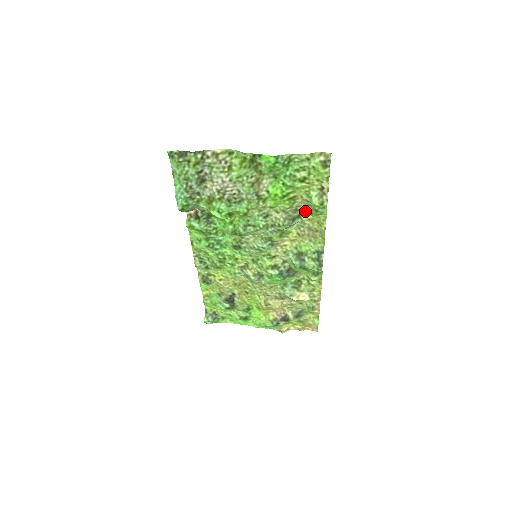
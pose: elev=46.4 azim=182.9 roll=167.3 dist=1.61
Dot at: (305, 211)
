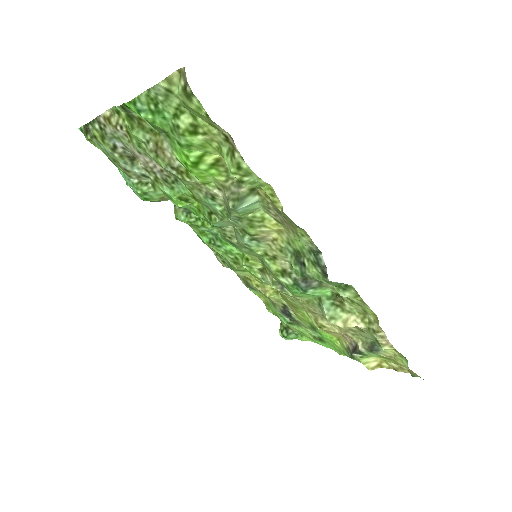
Dot at: occluded
